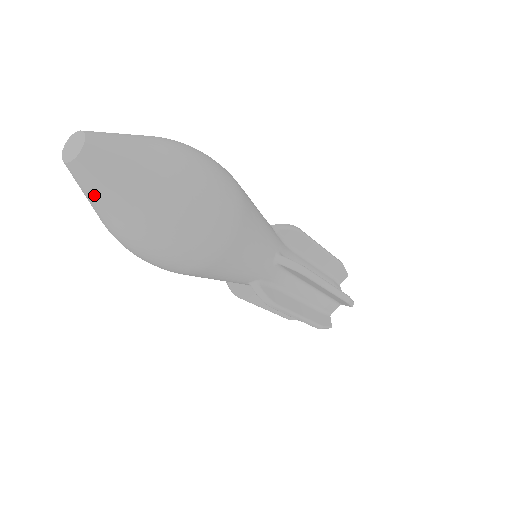
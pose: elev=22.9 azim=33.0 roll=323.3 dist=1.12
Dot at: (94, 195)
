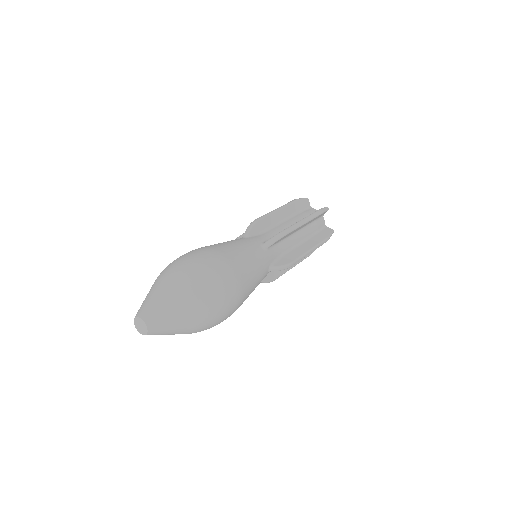
Dot at: occluded
